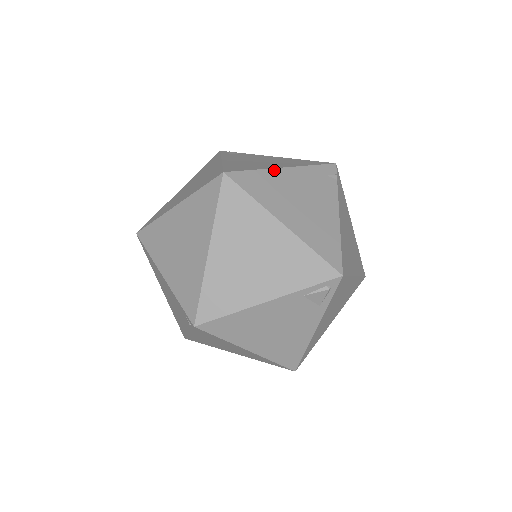
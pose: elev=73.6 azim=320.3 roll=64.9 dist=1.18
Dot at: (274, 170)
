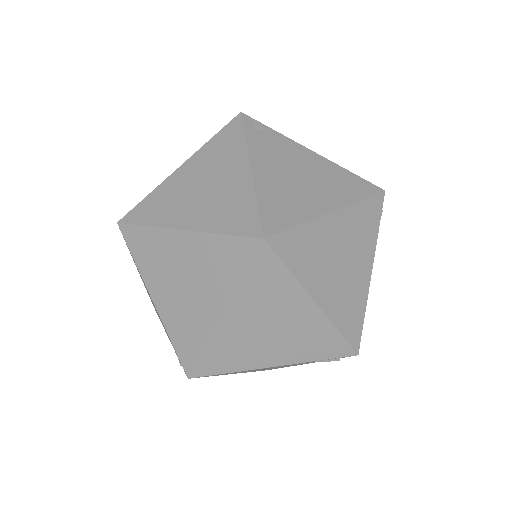
Dot at: (320, 220)
